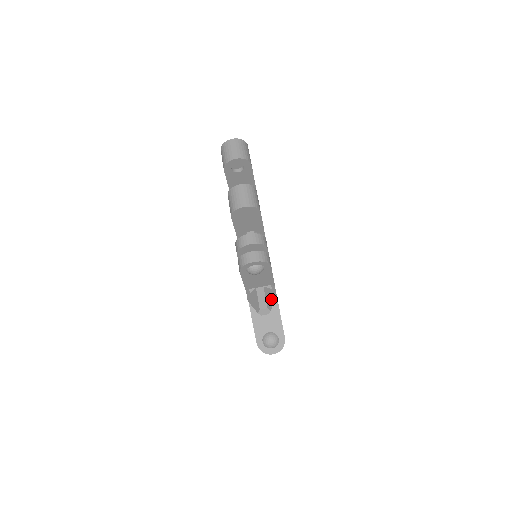
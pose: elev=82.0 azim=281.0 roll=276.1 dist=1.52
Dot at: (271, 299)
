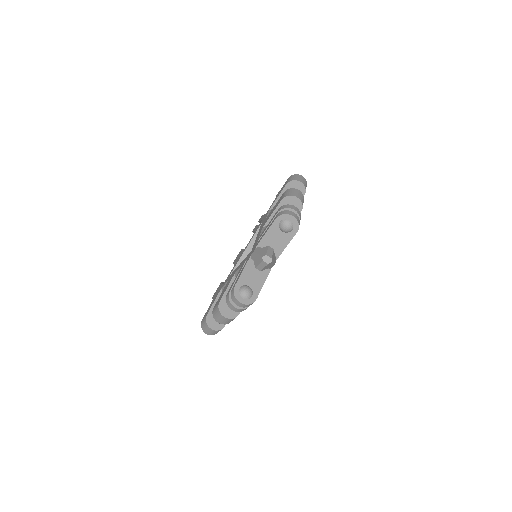
Dot at: (273, 260)
